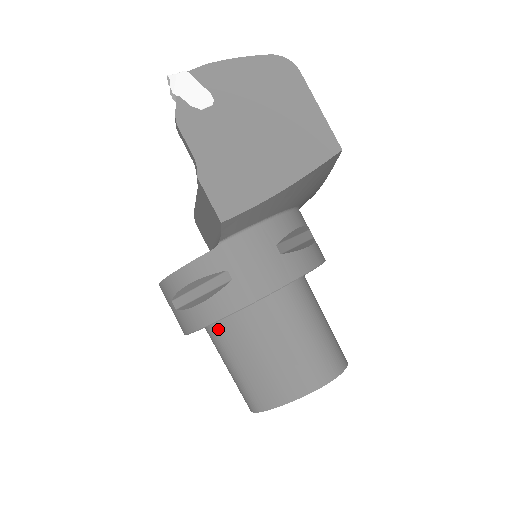
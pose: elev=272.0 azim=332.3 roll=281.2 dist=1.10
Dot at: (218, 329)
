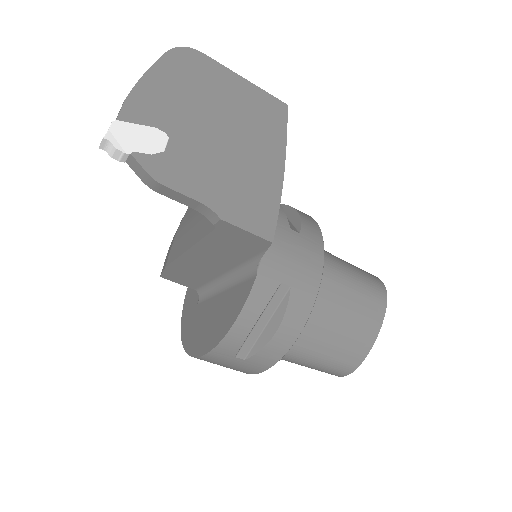
Dot at: occluded
